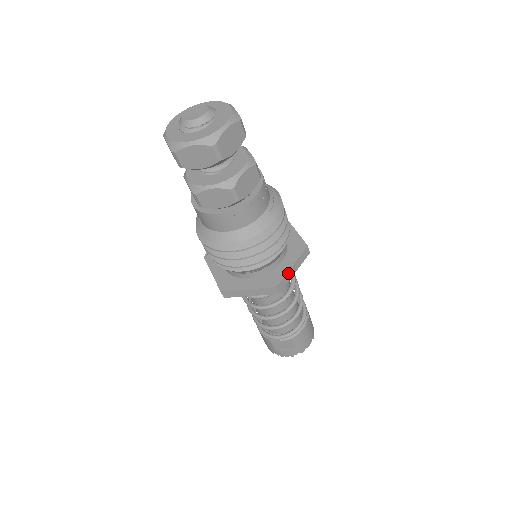
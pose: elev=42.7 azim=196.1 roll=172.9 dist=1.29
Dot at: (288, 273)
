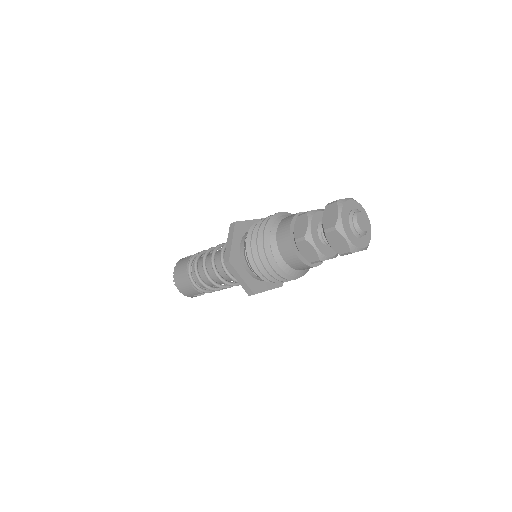
Dot at: occluded
